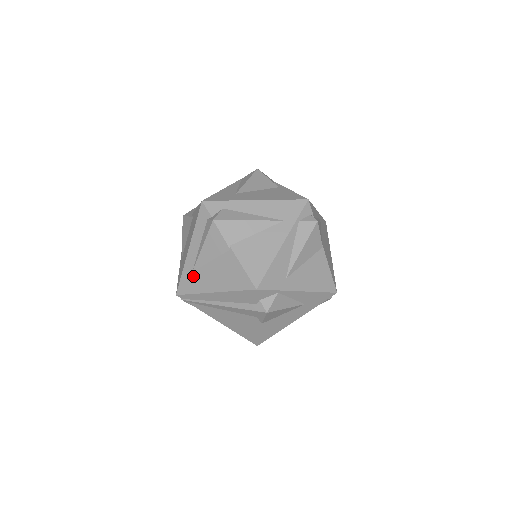
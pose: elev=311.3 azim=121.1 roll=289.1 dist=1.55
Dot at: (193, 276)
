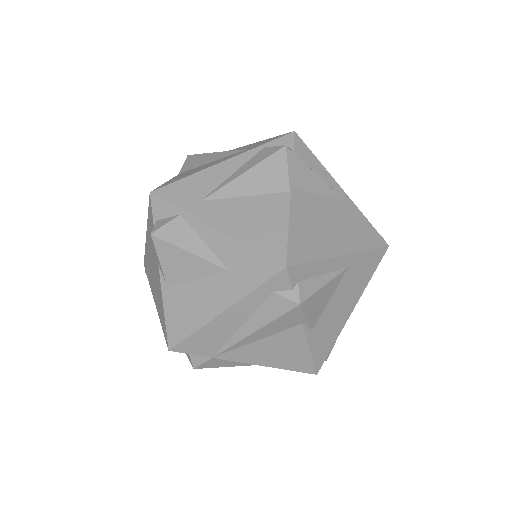
Dot at: occluded
